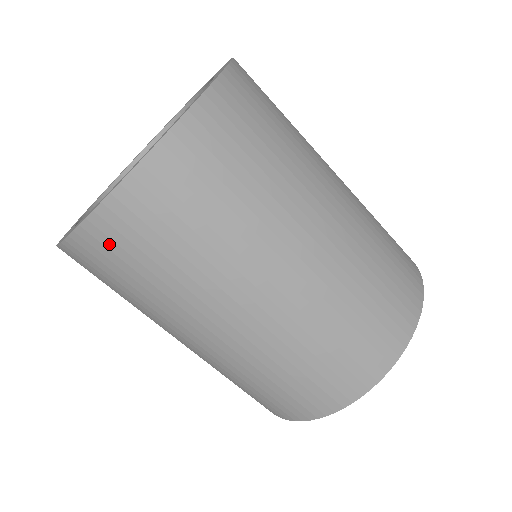
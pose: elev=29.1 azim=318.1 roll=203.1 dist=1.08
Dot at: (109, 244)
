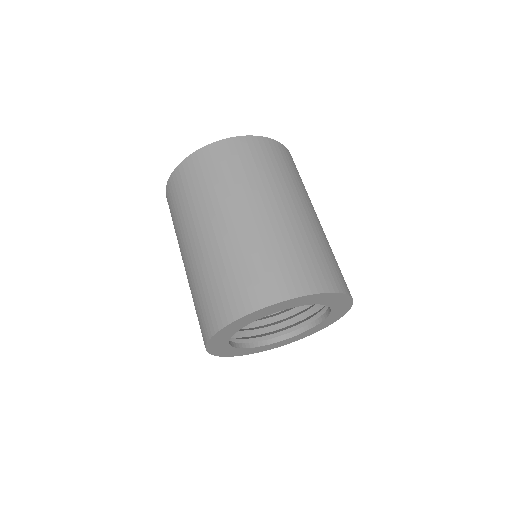
Dot at: (192, 169)
